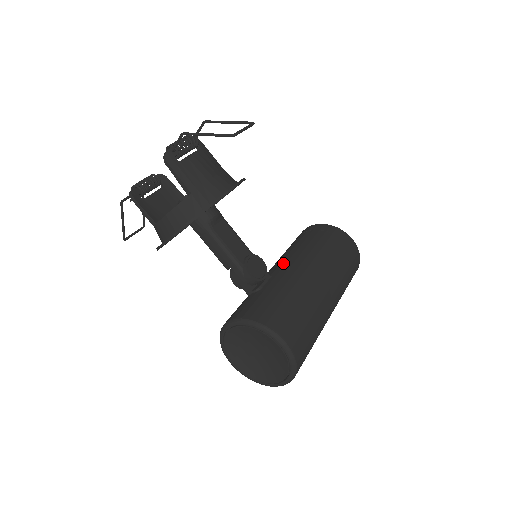
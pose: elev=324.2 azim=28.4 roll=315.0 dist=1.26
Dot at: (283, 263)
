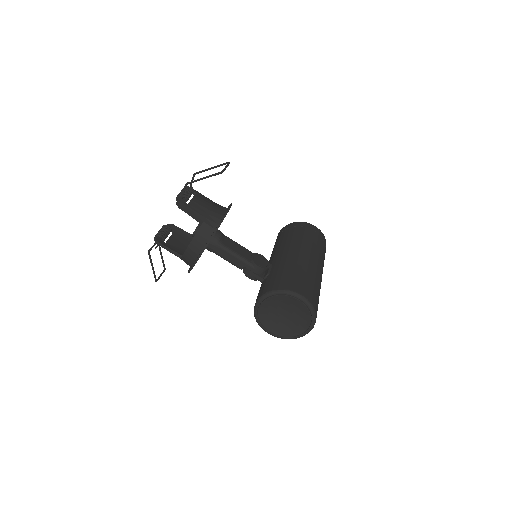
Dot at: (276, 255)
